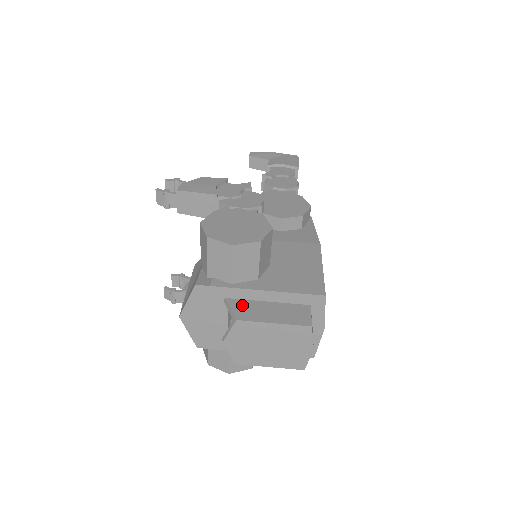
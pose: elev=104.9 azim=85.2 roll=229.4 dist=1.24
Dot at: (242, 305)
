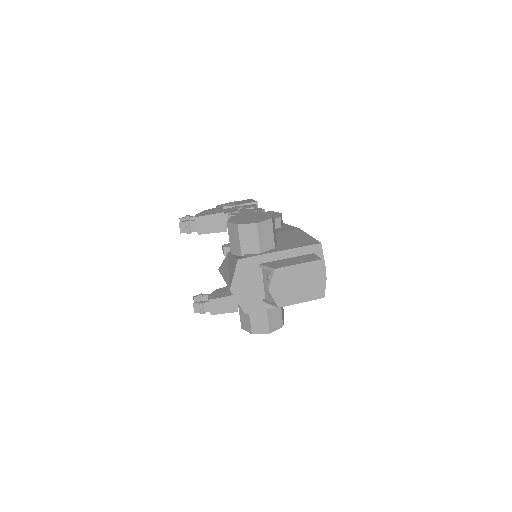
Dot at: (272, 263)
